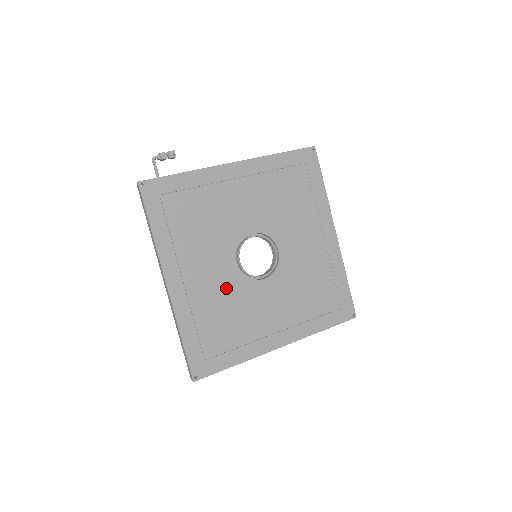
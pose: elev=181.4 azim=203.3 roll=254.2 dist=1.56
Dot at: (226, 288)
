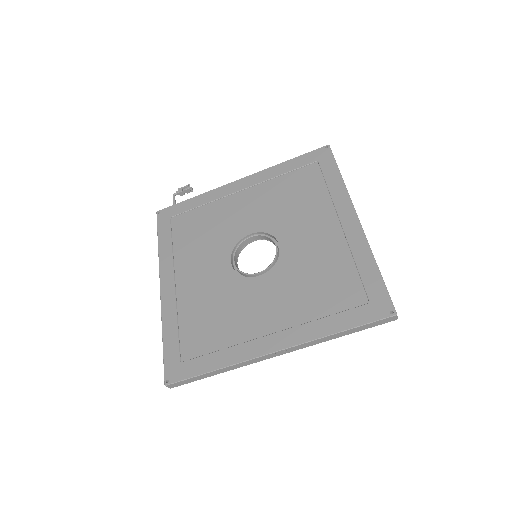
Dot at: (216, 288)
